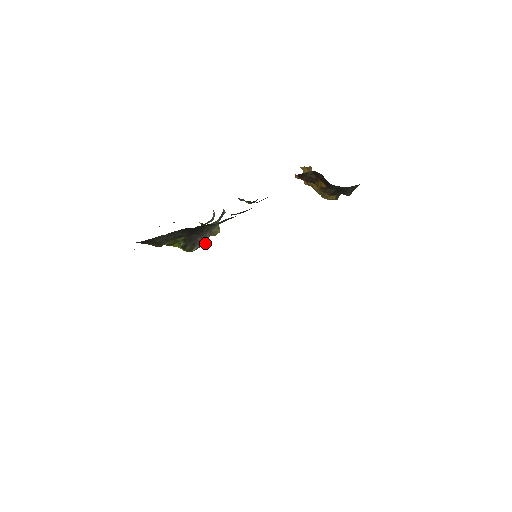
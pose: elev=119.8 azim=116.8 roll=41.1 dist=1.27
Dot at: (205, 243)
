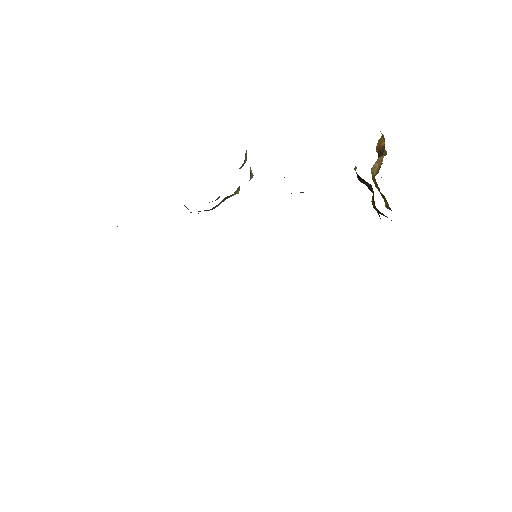
Dot at: occluded
